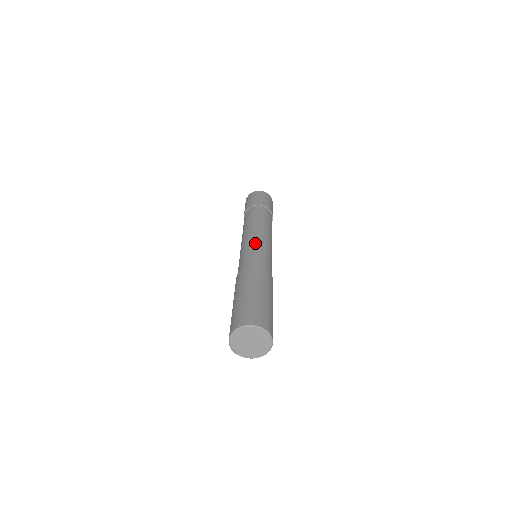
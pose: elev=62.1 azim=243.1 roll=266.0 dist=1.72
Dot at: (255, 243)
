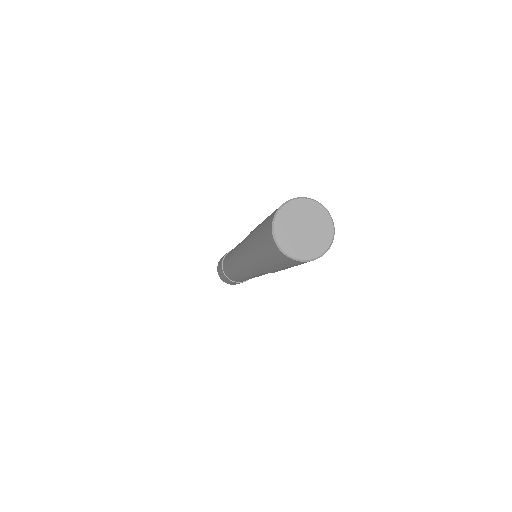
Dot at: occluded
